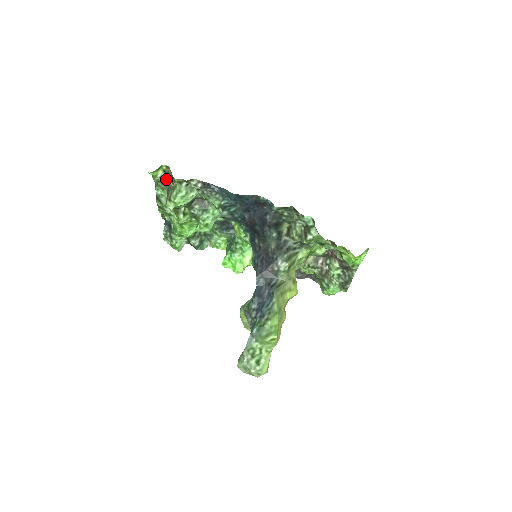
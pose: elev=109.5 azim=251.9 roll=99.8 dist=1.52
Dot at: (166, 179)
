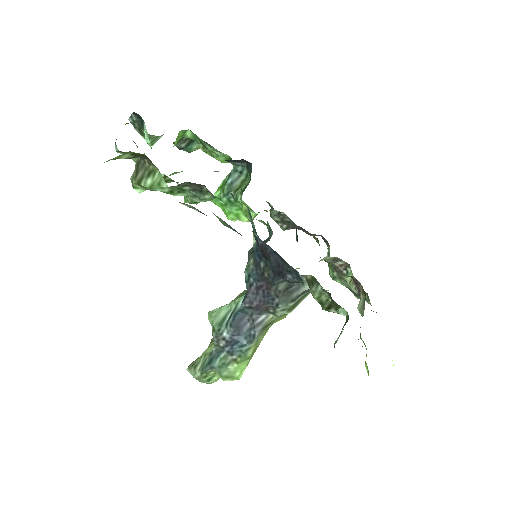
Dot at: (137, 157)
